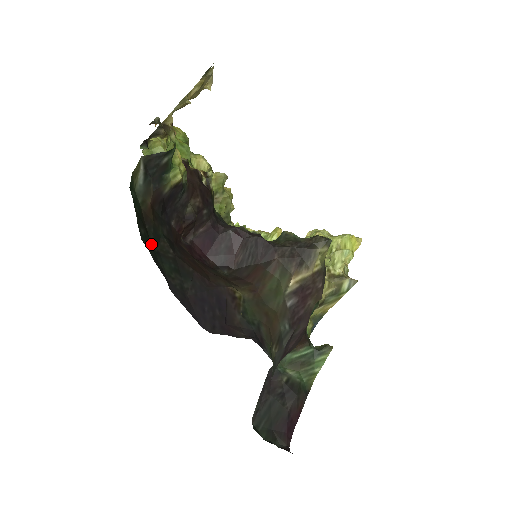
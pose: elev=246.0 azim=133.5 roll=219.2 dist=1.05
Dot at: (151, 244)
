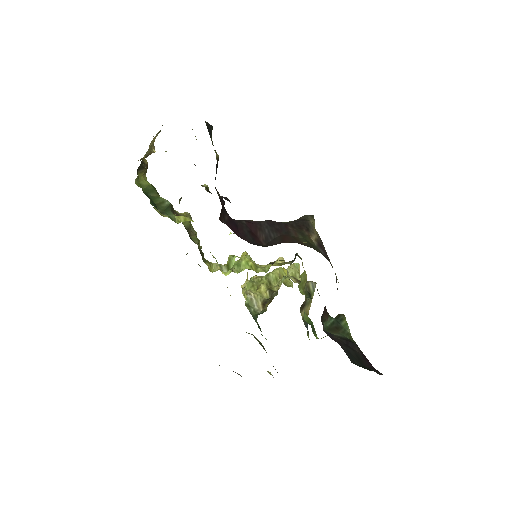
Dot at: occluded
